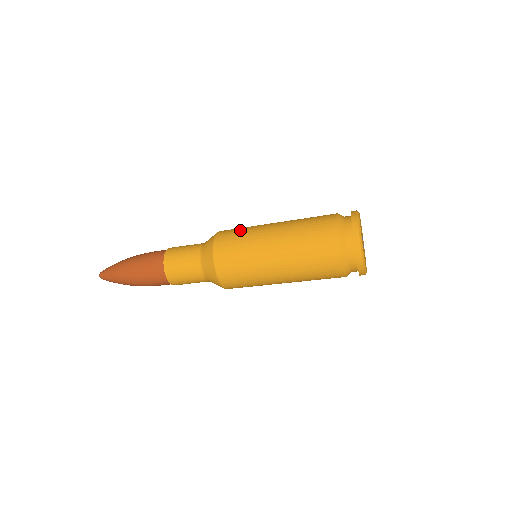
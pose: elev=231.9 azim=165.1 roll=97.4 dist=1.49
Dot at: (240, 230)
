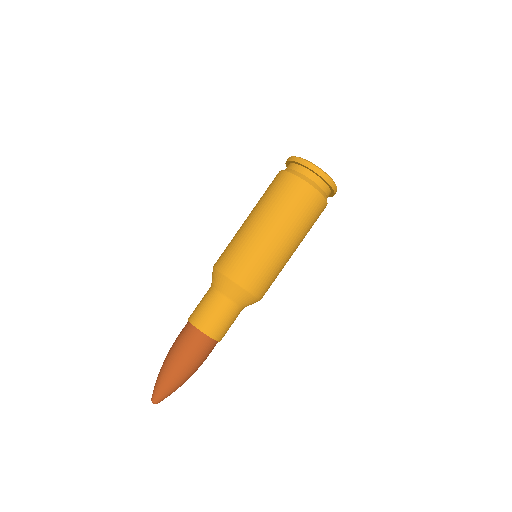
Dot at: (232, 249)
